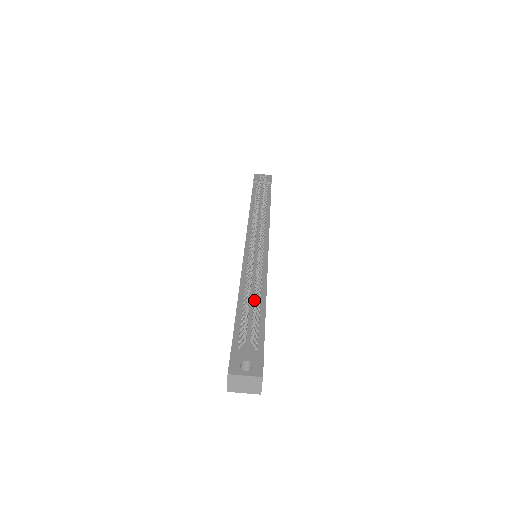
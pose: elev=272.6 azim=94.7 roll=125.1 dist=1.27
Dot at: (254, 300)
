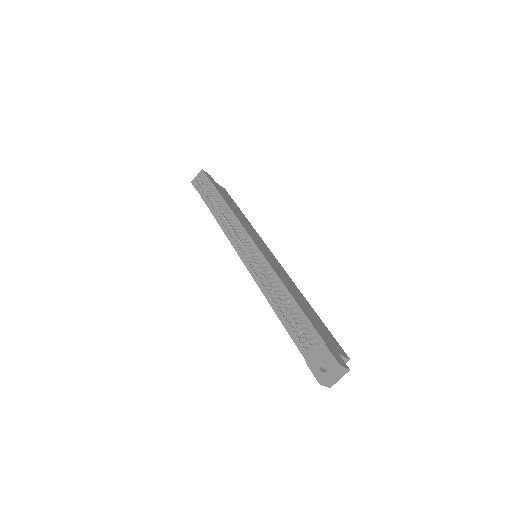
Dot at: (286, 310)
